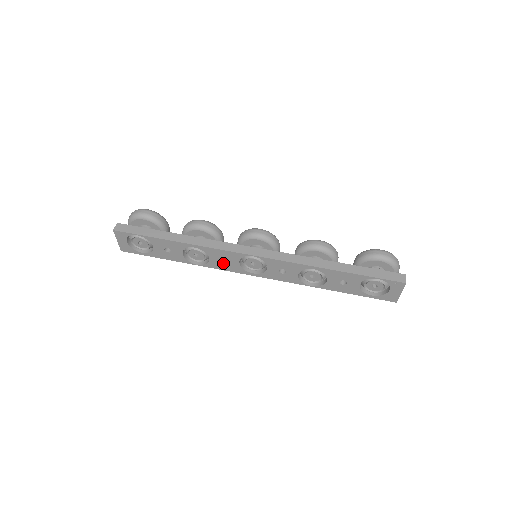
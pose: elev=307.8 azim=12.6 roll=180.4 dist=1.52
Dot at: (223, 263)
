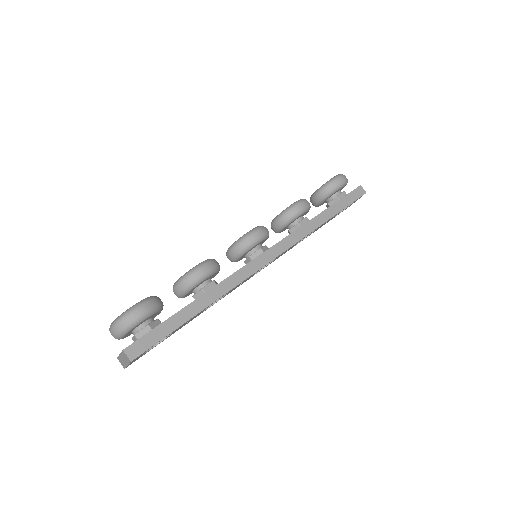
Dot at: occluded
